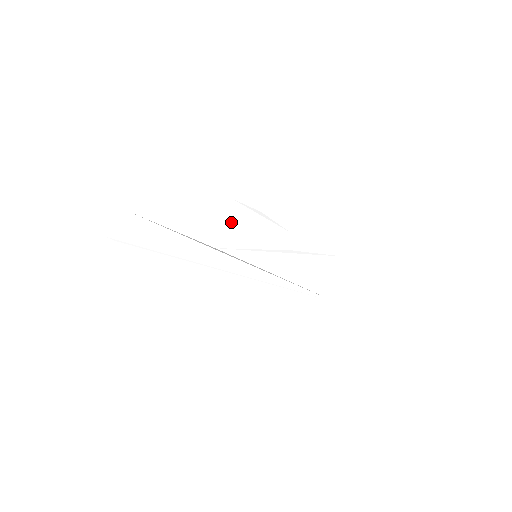
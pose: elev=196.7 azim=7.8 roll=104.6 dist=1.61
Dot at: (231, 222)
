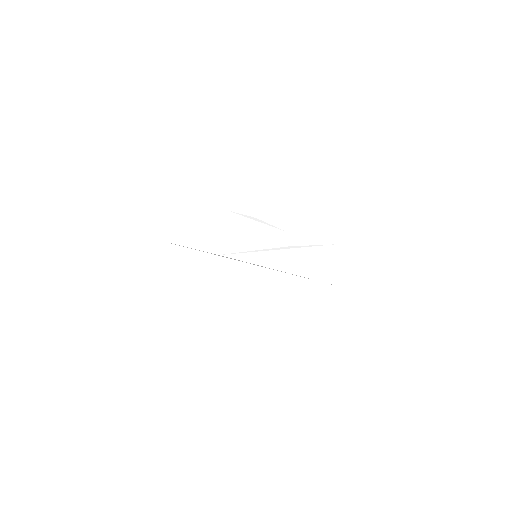
Dot at: (230, 231)
